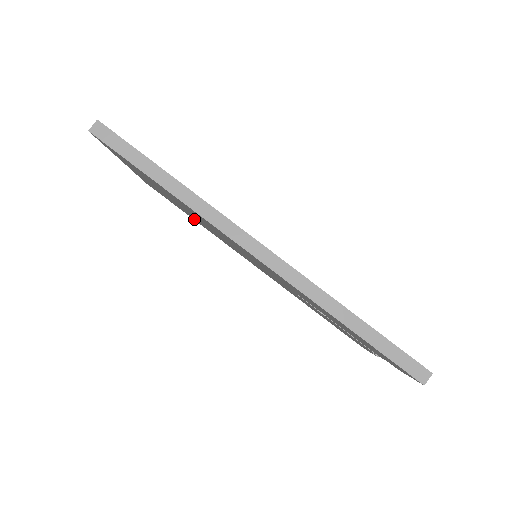
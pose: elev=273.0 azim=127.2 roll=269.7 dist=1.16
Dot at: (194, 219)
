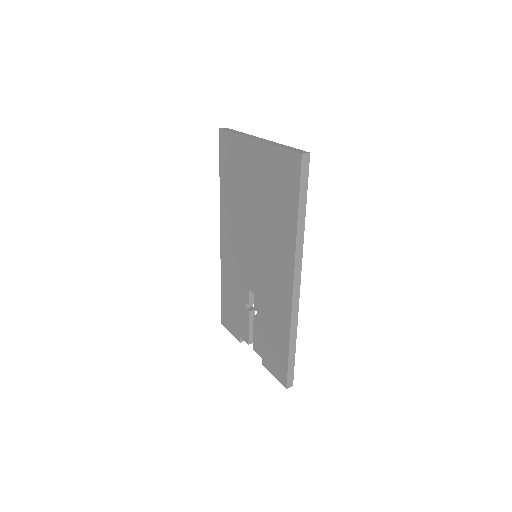
Dot at: (225, 183)
